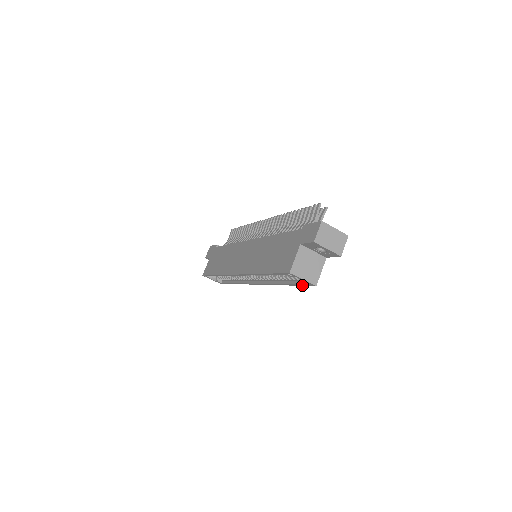
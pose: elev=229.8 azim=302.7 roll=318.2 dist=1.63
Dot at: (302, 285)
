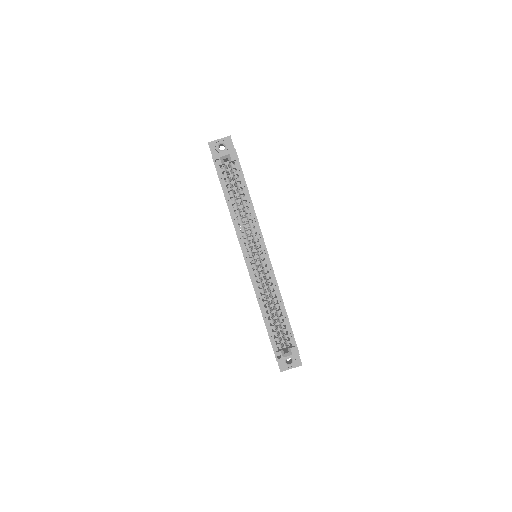
Dot at: (241, 169)
